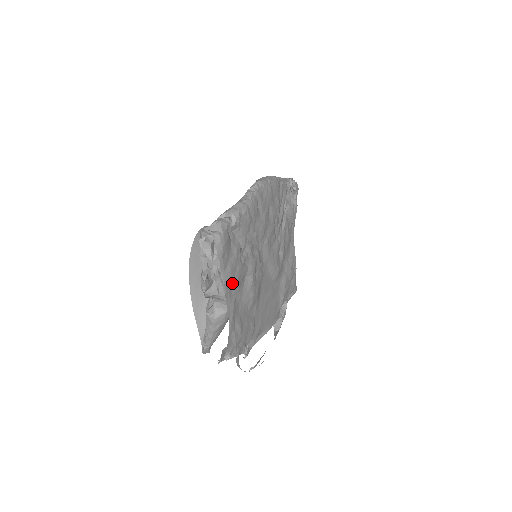
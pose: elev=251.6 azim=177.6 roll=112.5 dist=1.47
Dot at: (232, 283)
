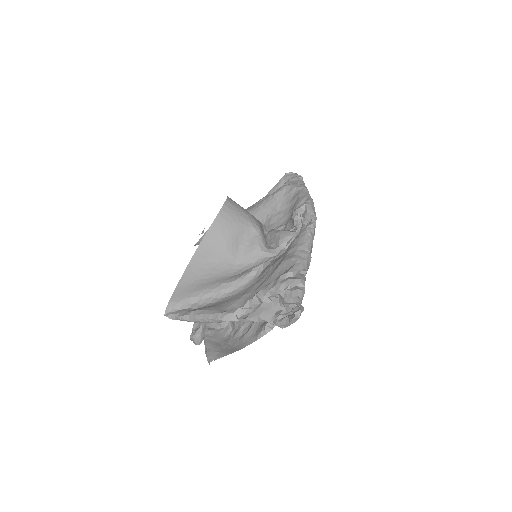
Dot at: occluded
